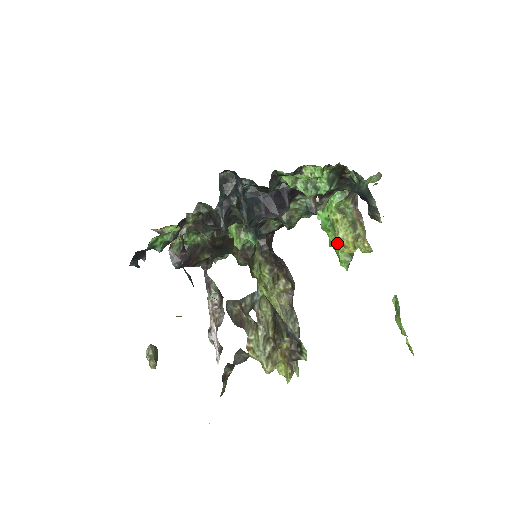
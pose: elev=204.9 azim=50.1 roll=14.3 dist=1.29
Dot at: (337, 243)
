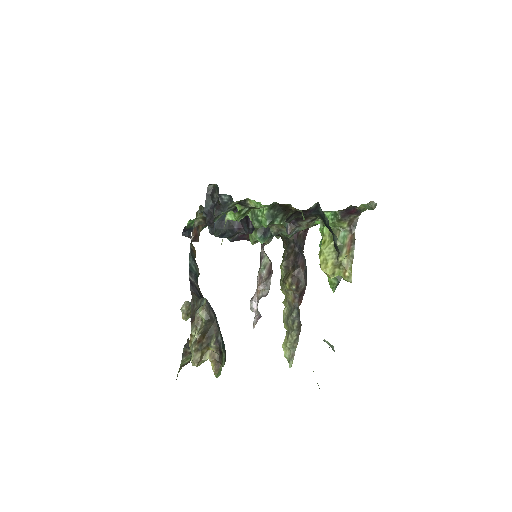
Dot at: occluded
